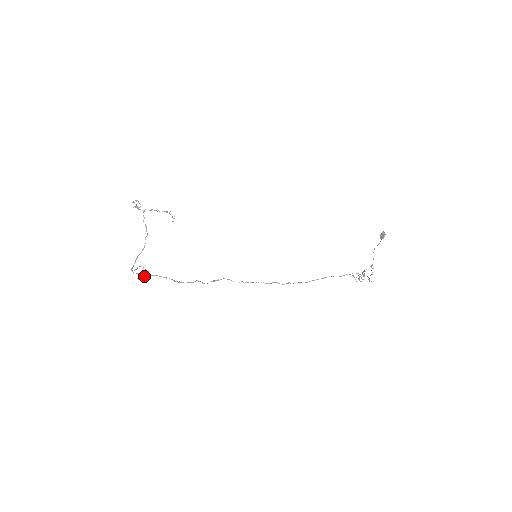
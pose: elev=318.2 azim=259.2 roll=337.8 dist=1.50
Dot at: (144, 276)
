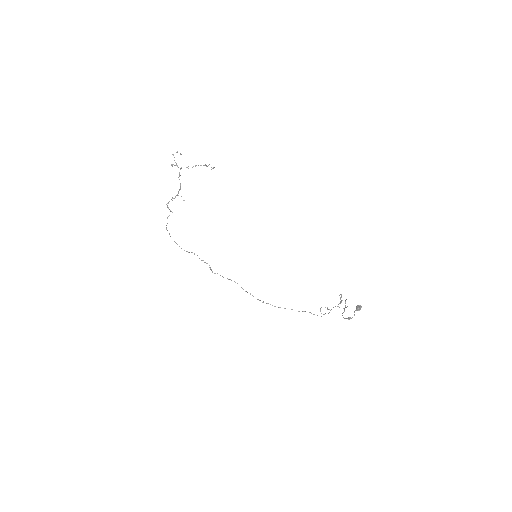
Dot at: occluded
